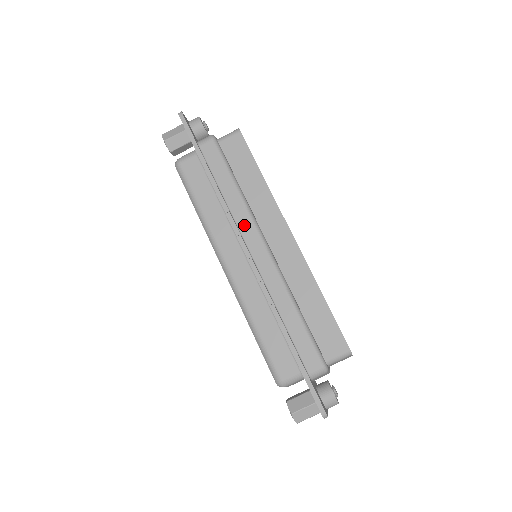
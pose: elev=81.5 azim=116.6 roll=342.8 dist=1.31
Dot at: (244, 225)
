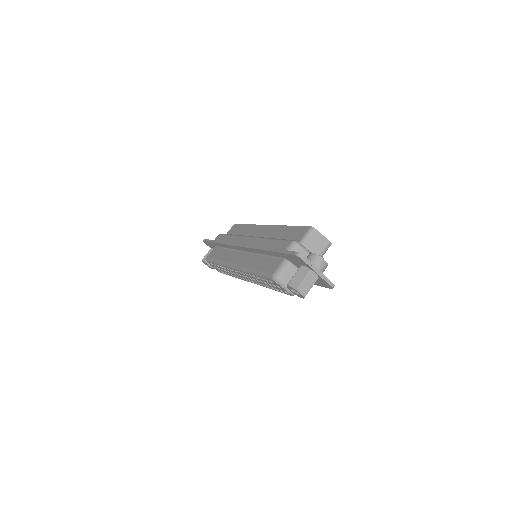
Dot at: (237, 241)
